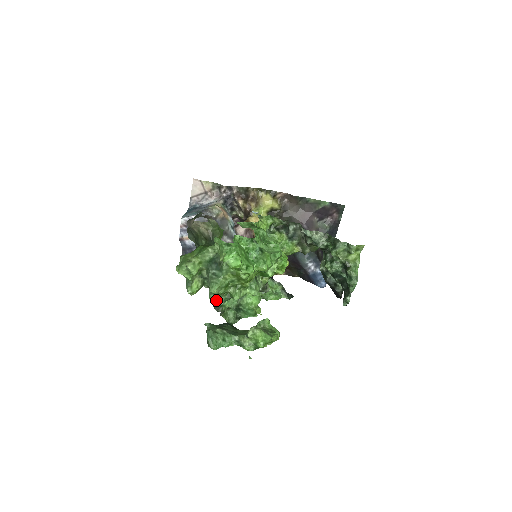
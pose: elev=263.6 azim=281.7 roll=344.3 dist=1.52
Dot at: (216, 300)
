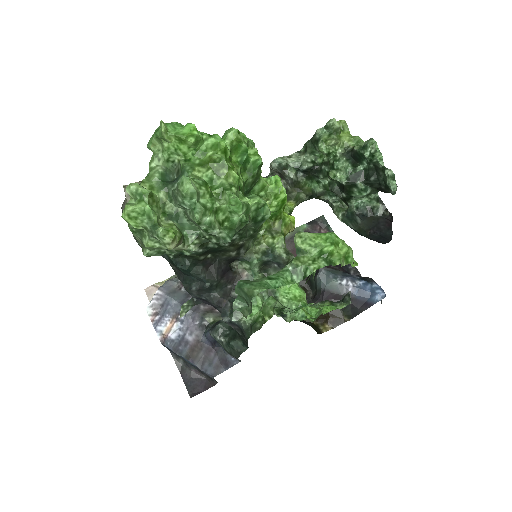
Dot at: (244, 326)
